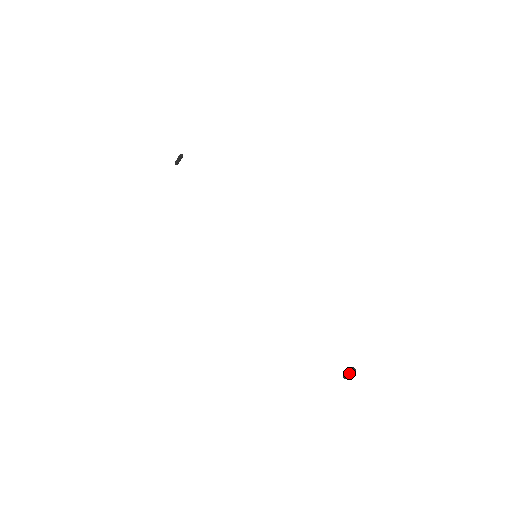
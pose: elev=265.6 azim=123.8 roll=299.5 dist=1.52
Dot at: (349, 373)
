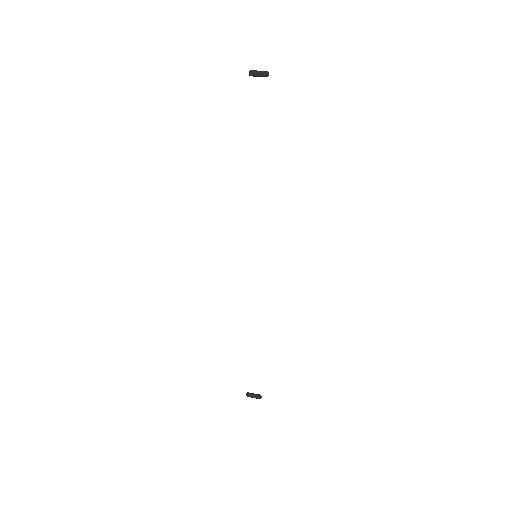
Dot at: (254, 397)
